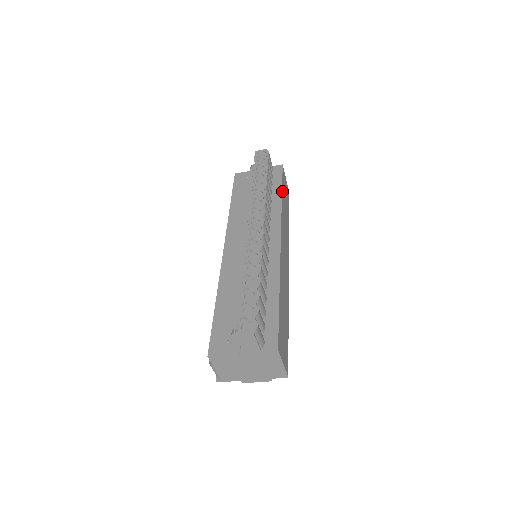
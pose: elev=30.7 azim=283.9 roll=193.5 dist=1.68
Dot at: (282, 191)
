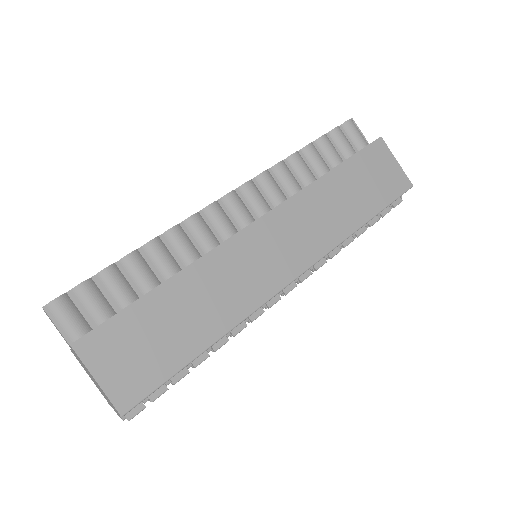
Dot at: (340, 167)
